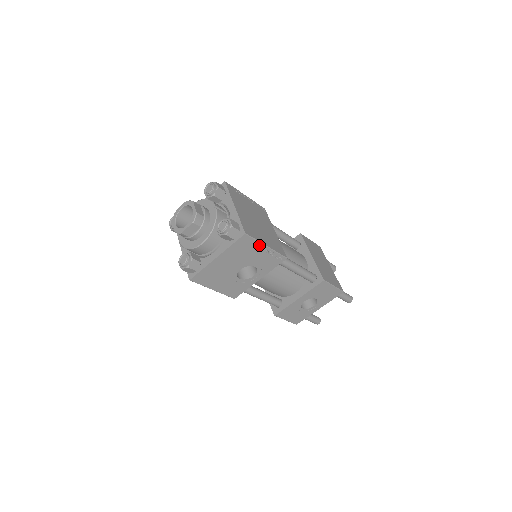
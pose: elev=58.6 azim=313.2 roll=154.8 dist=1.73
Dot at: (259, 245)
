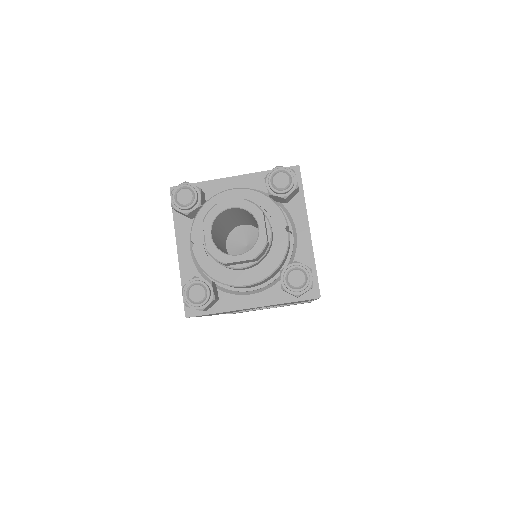
Dot at: occluded
